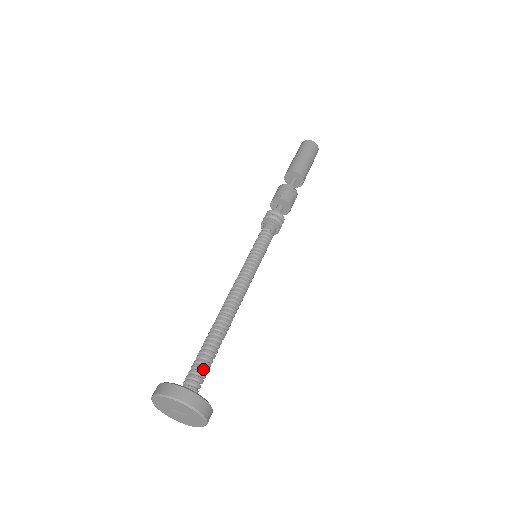
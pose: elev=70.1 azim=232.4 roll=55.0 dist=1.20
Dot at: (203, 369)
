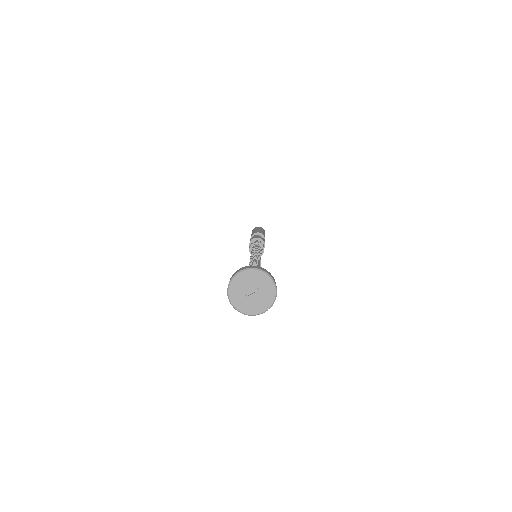
Dot at: occluded
